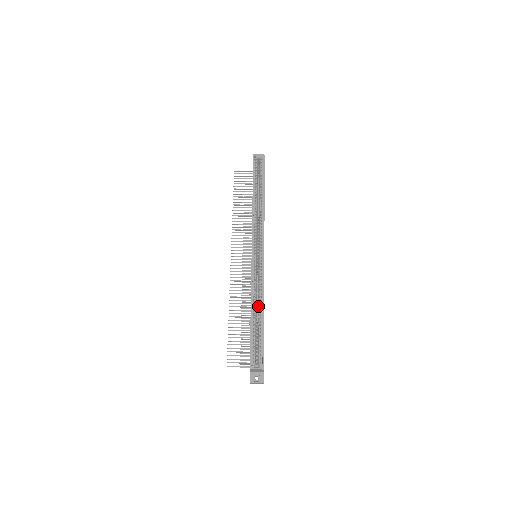
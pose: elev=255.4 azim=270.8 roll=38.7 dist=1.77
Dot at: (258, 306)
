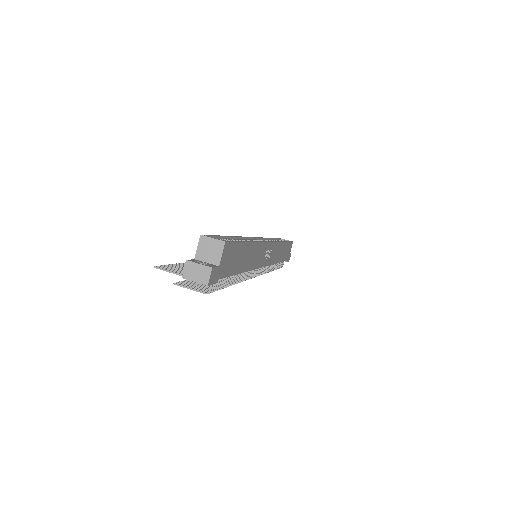
Dot at: occluded
